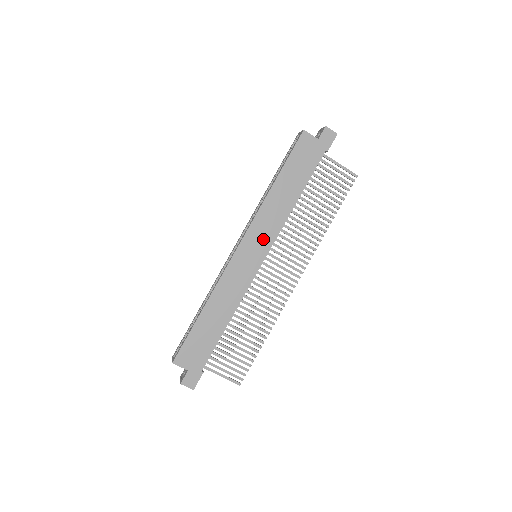
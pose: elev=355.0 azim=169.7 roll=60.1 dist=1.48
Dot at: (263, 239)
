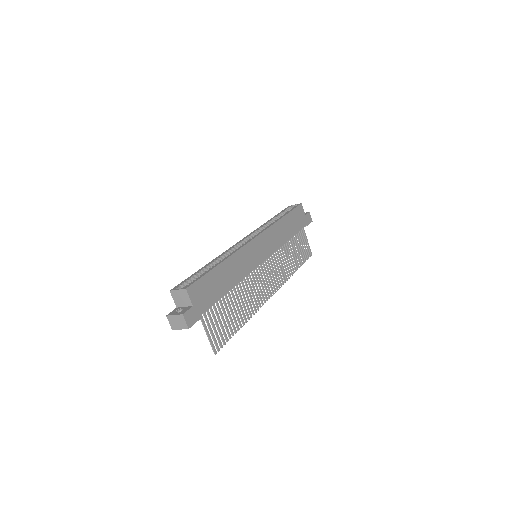
Dot at: (268, 246)
